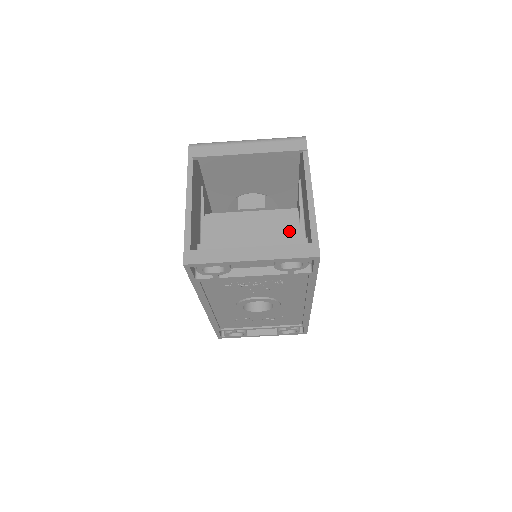
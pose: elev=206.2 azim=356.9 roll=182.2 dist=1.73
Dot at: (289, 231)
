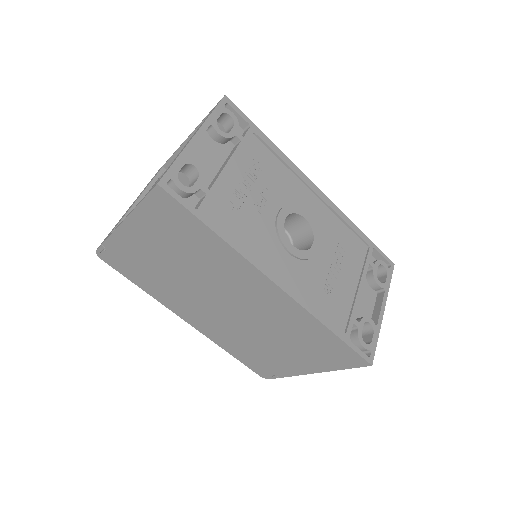
Dot at: occluded
